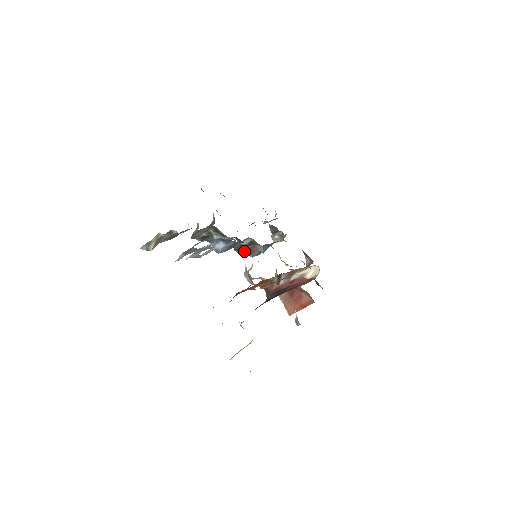
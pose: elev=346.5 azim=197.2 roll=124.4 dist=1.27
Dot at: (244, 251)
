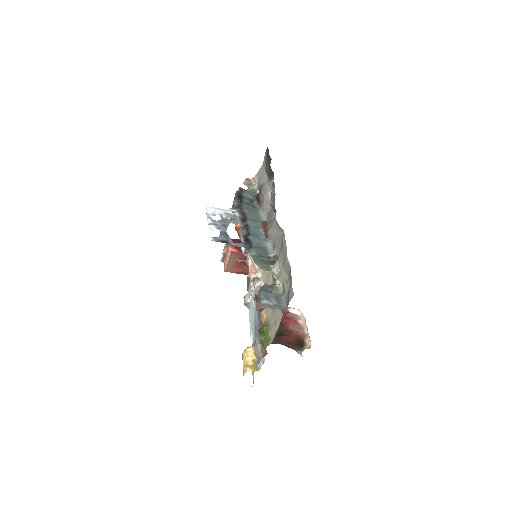
Dot at: occluded
